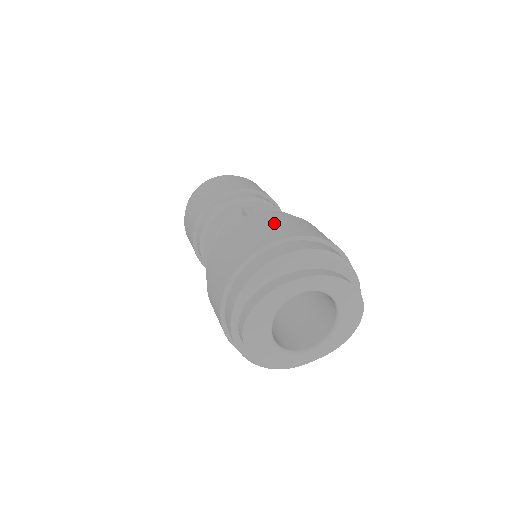
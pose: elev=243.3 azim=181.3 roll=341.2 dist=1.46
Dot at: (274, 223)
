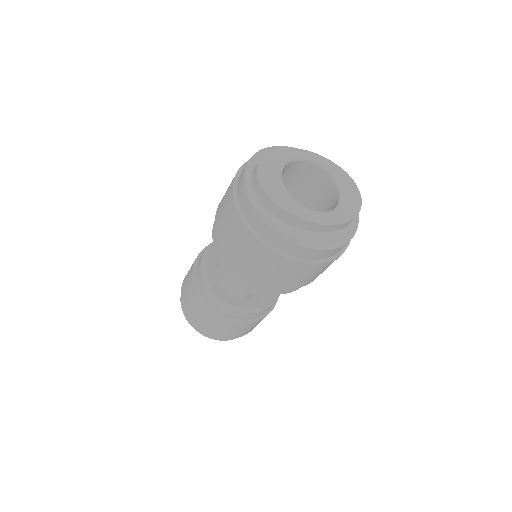
Dot at: occluded
